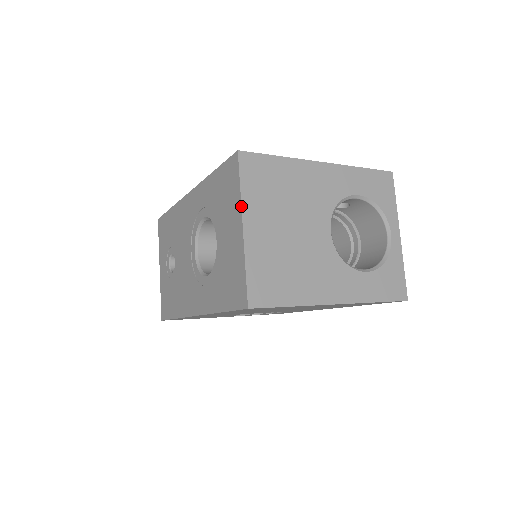
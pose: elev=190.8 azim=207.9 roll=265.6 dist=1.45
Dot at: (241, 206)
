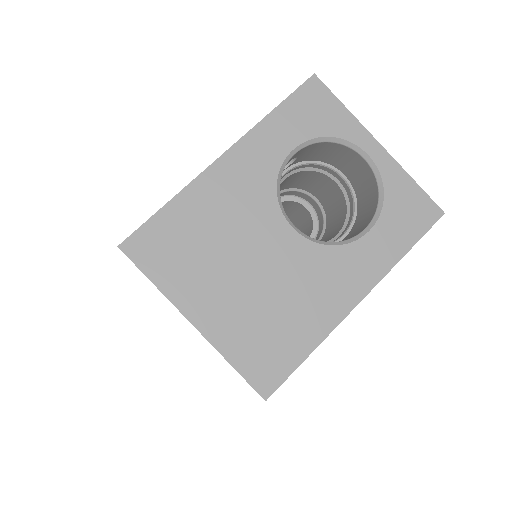
Dot at: occluded
